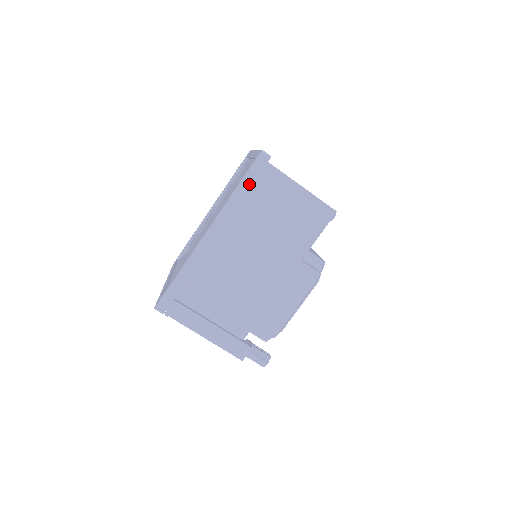
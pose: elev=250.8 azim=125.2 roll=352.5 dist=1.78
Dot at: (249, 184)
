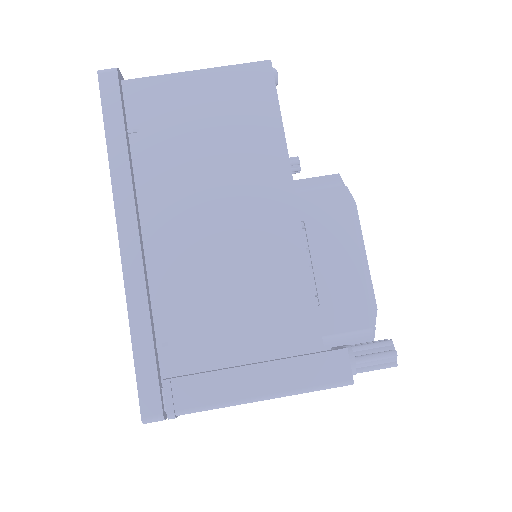
Dot at: (119, 123)
